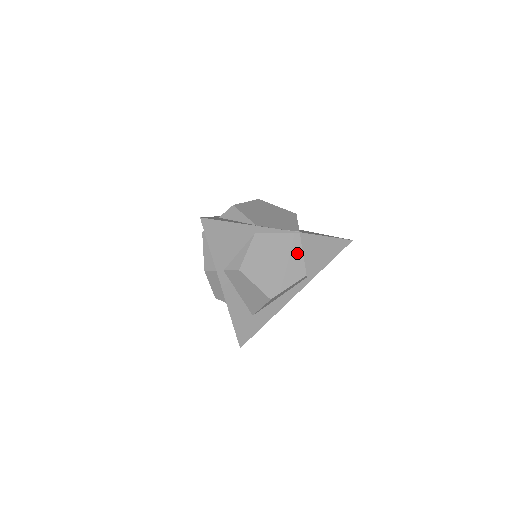
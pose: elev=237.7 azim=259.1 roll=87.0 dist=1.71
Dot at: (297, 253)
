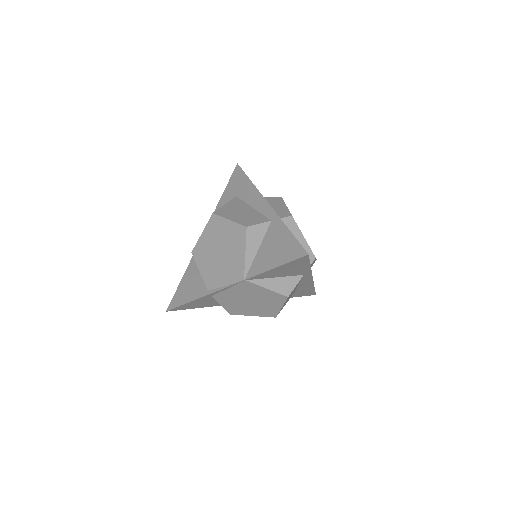
Dot at: (261, 290)
